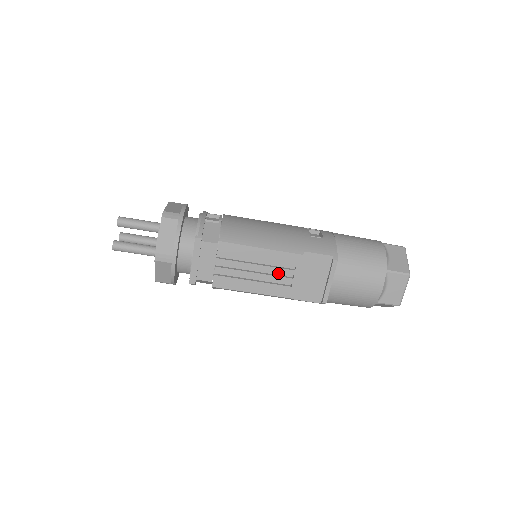
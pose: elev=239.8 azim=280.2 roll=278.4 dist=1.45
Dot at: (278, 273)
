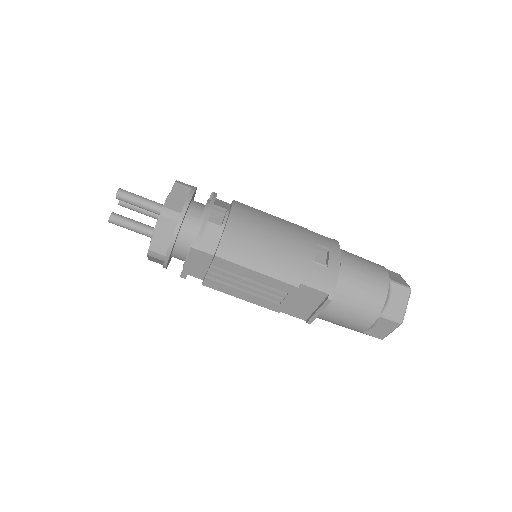
Dot at: (270, 291)
